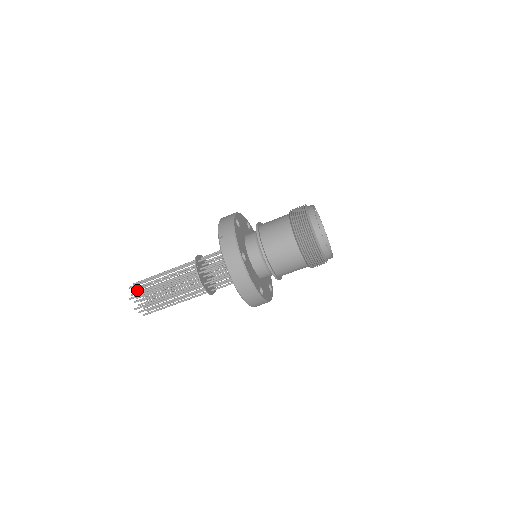
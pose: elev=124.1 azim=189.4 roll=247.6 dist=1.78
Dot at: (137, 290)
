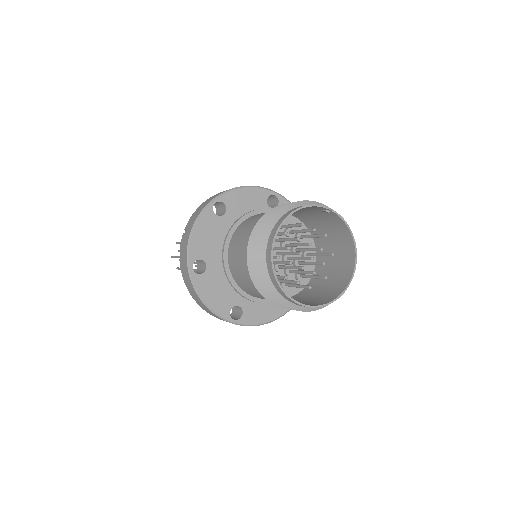
Dot at: occluded
